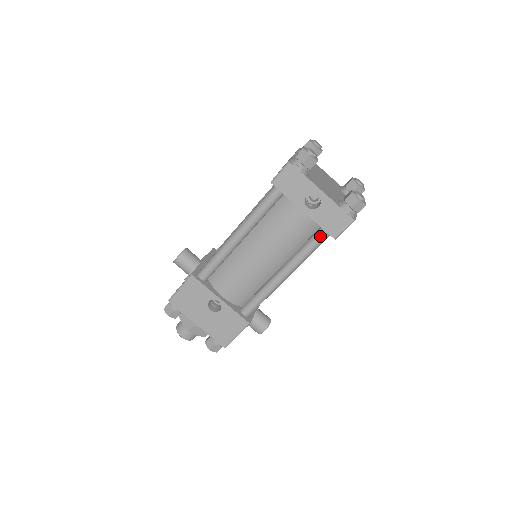
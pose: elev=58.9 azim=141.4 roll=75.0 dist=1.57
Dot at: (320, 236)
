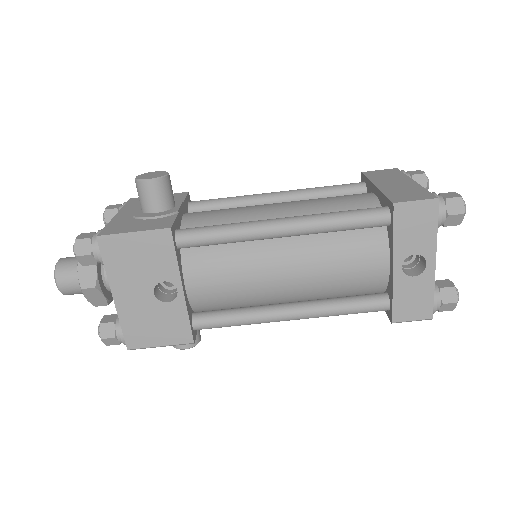
Dot at: (377, 305)
